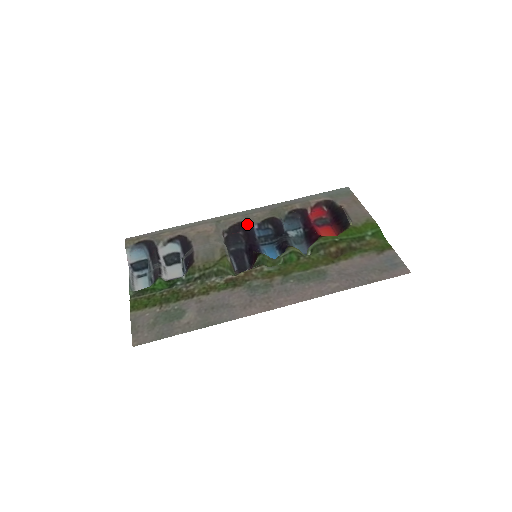
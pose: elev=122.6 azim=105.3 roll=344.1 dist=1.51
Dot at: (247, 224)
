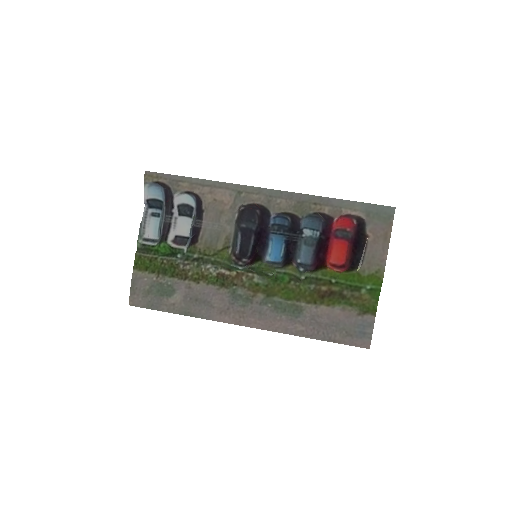
Dot at: (265, 210)
